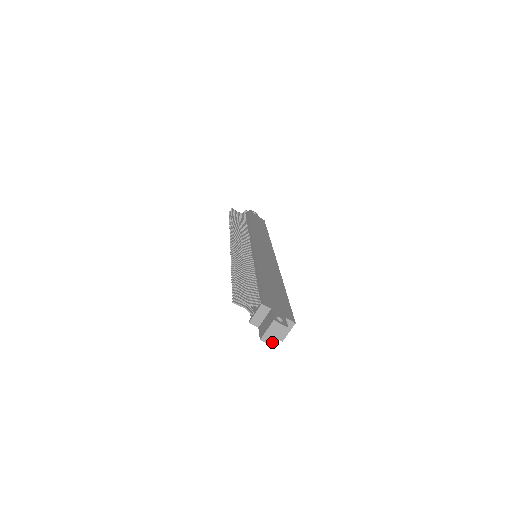
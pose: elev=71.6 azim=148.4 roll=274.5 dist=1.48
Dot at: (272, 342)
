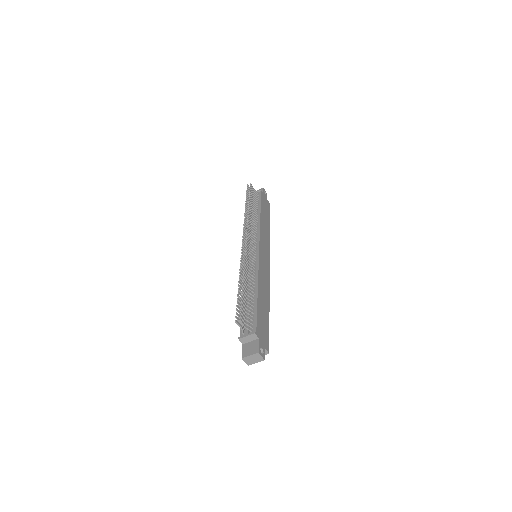
Dot at: (248, 363)
